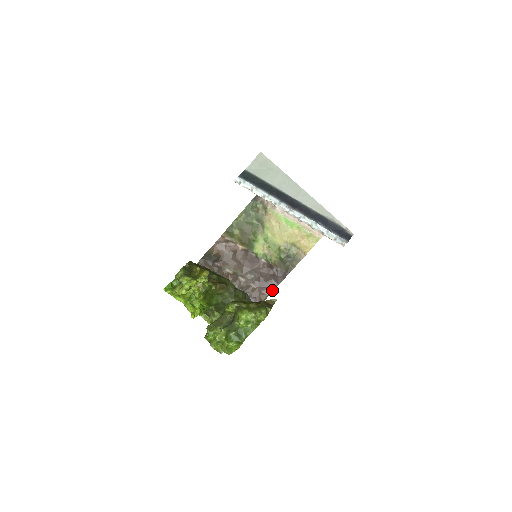
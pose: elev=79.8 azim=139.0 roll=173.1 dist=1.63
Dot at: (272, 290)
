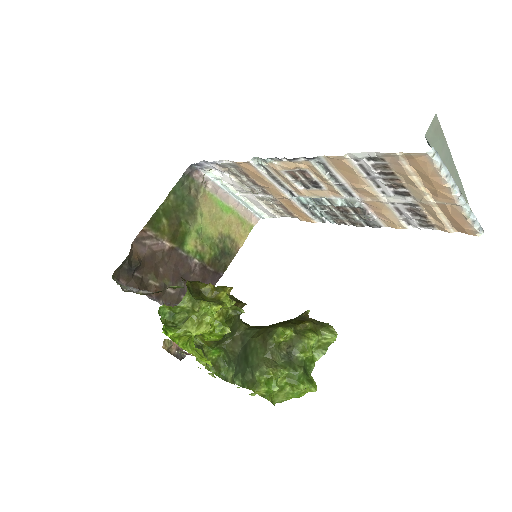
Dot at: occluded
